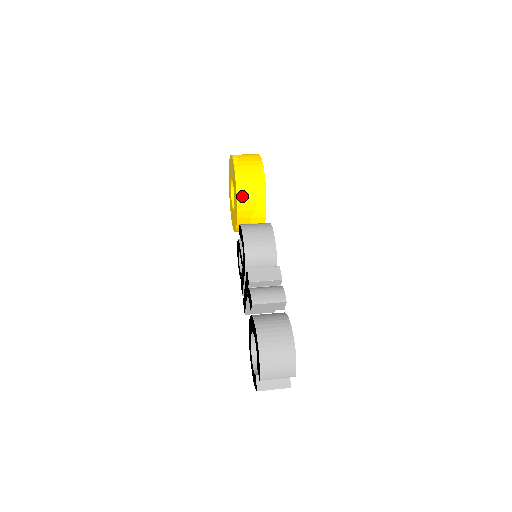
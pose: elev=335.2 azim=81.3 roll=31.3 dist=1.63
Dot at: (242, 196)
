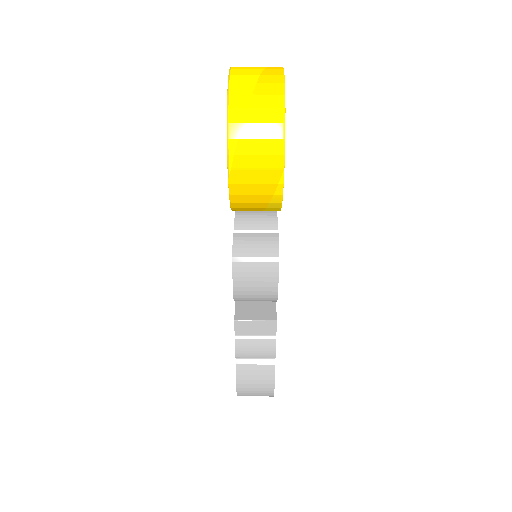
Dot at: (240, 207)
